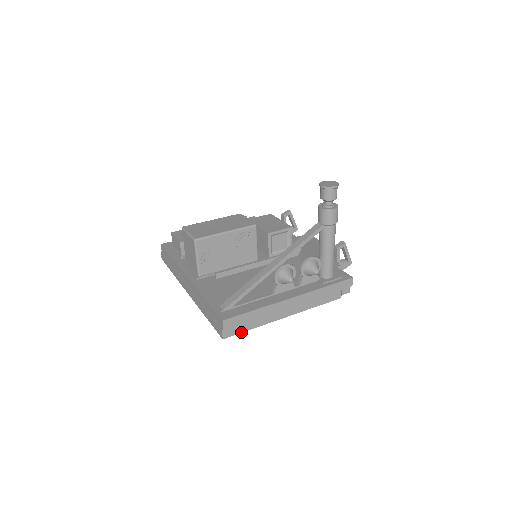
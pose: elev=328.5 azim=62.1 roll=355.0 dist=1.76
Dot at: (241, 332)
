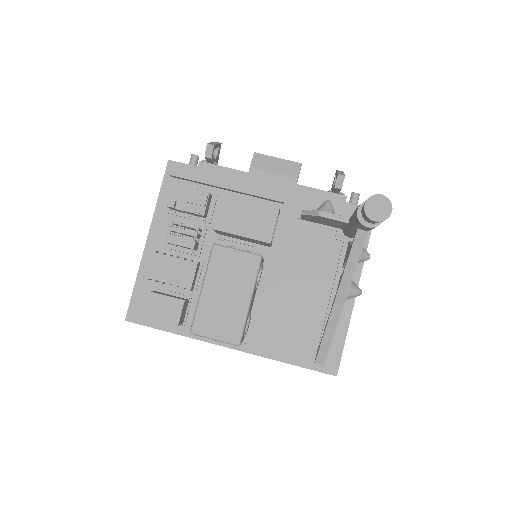
Dot at: occluded
